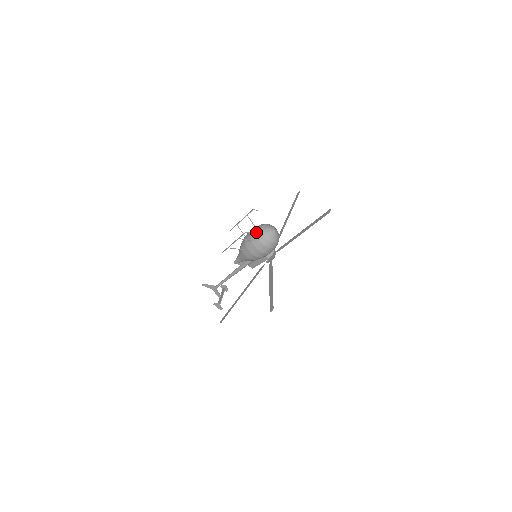
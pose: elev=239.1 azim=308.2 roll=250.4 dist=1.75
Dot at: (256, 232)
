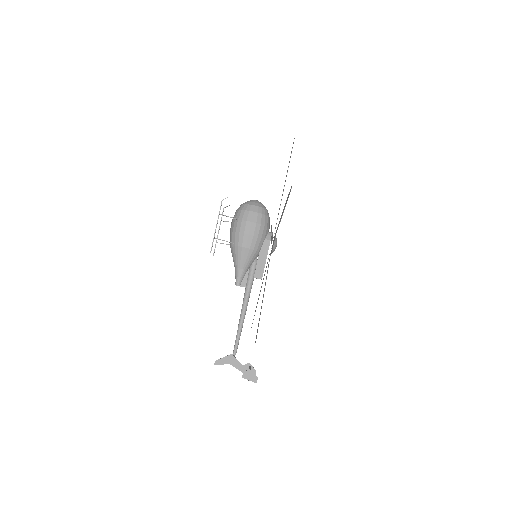
Dot at: (237, 210)
